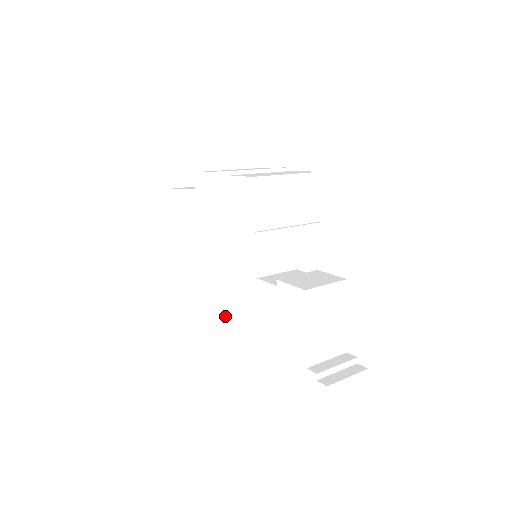
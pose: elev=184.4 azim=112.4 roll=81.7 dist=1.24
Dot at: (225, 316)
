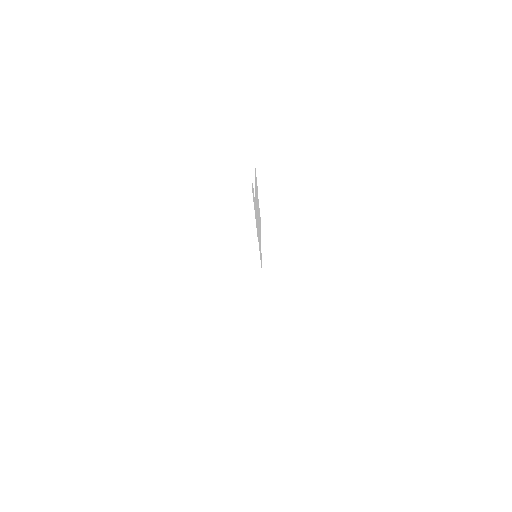
Dot at: occluded
